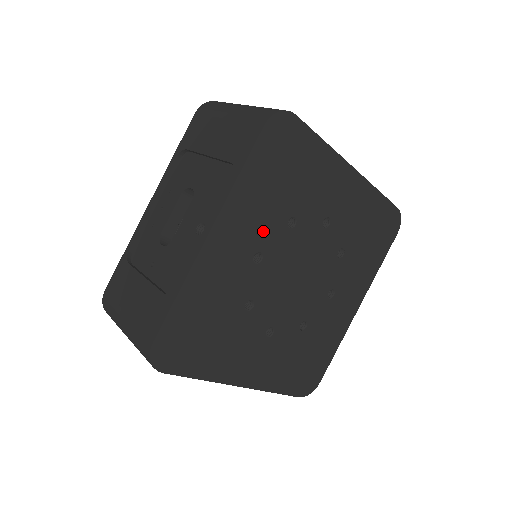
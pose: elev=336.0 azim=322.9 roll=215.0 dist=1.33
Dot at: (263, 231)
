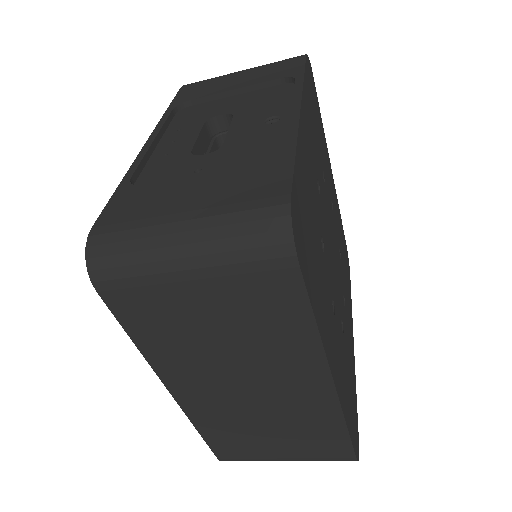
Dot at: (316, 159)
